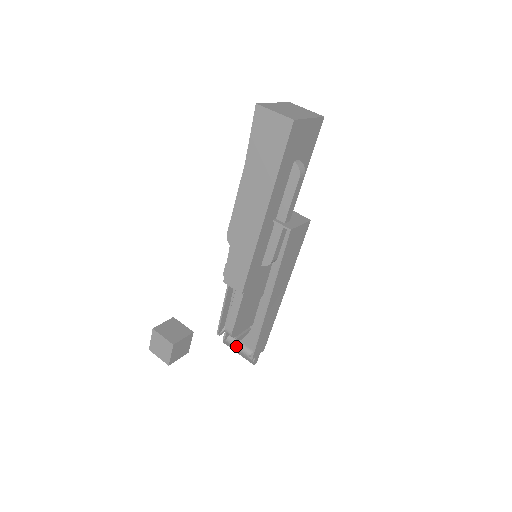
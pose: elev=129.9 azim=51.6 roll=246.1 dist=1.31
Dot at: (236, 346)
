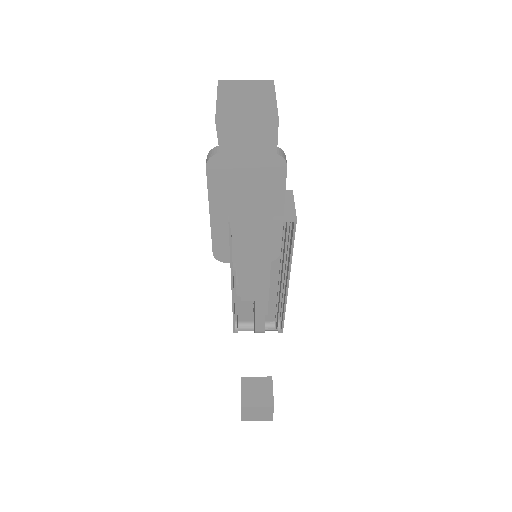
Dot at: (252, 327)
